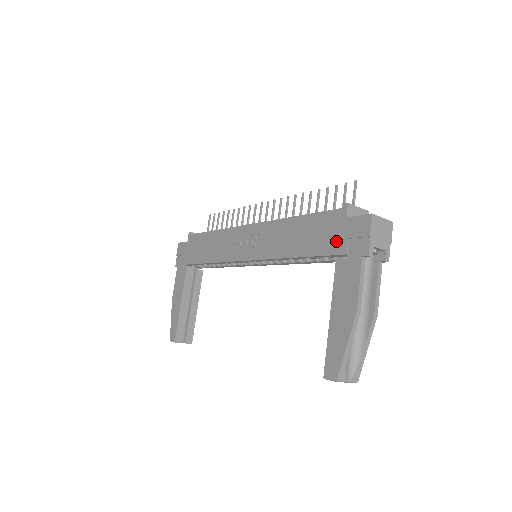
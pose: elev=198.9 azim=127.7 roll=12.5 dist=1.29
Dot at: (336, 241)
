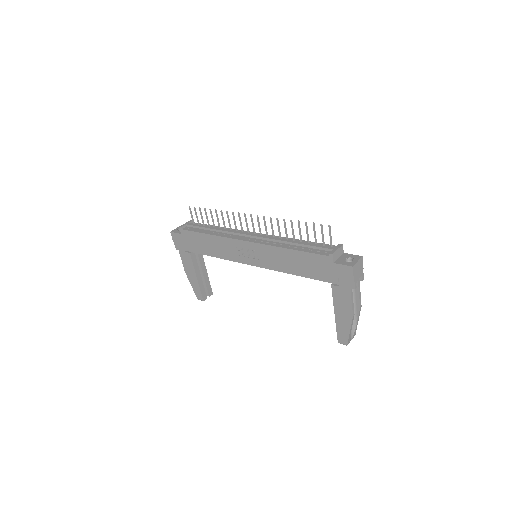
Dot at: (329, 275)
